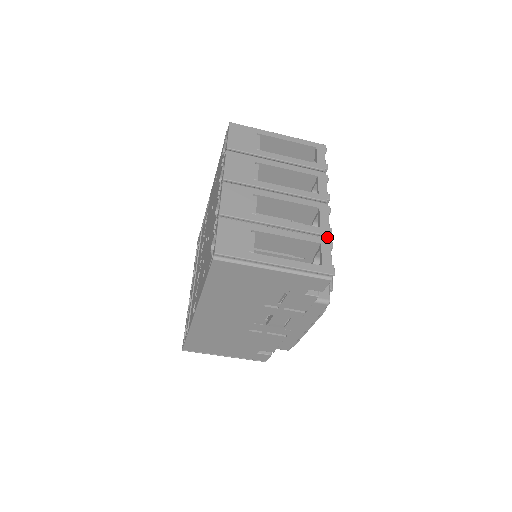
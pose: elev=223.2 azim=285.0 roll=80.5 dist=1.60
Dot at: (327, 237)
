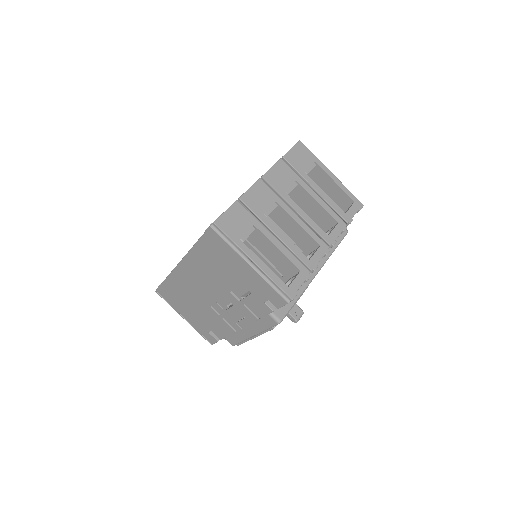
Dot at: (310, 270)
